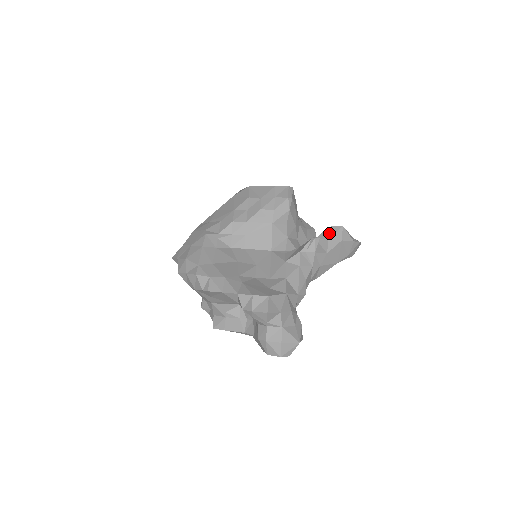
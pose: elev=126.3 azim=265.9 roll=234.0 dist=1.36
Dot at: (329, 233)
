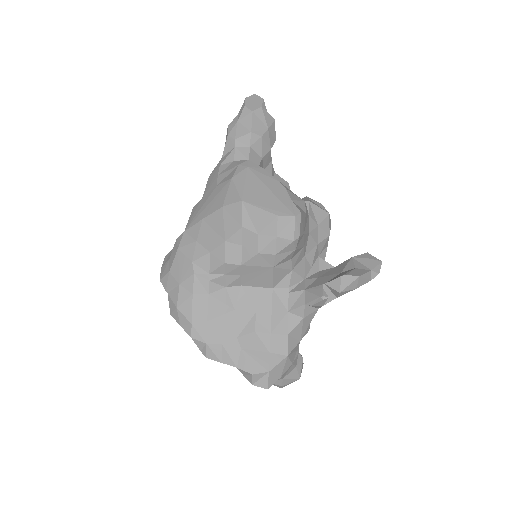
Dot at: (341, 285)
